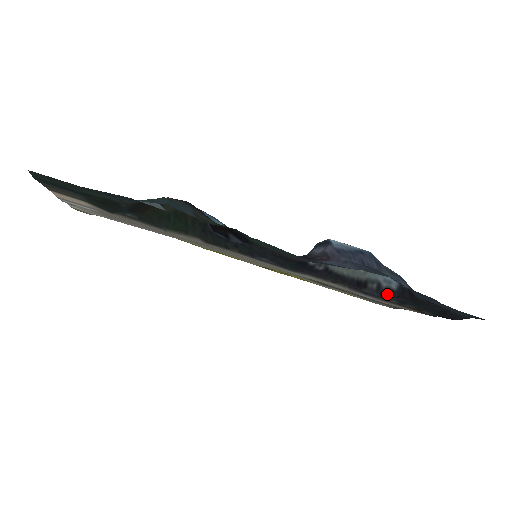
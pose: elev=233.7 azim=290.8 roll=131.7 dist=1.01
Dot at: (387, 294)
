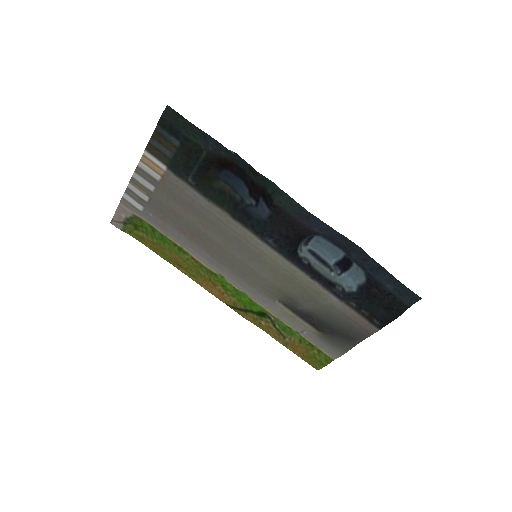
Dot at: (349, 296)
